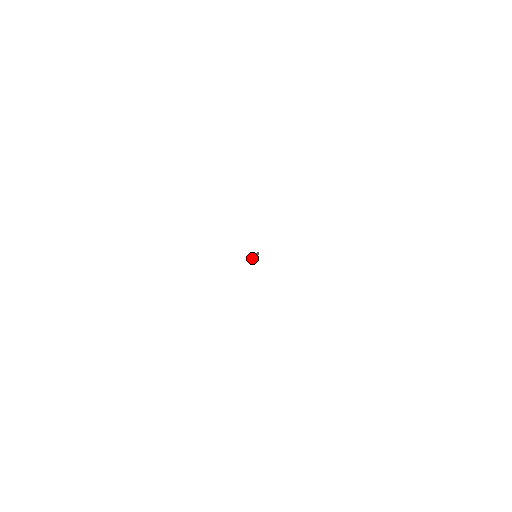
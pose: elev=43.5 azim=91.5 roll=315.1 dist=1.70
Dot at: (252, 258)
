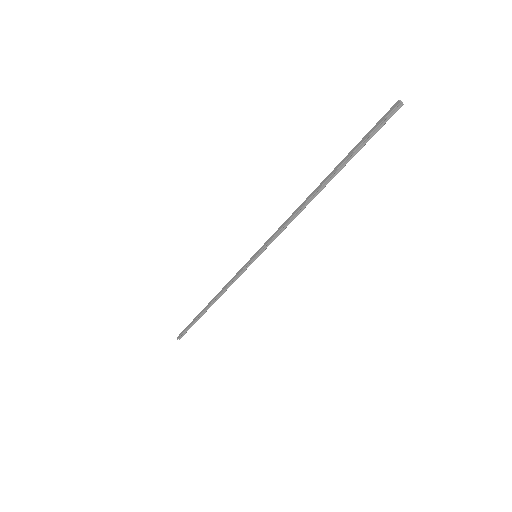
Dot at: (367, 133)
